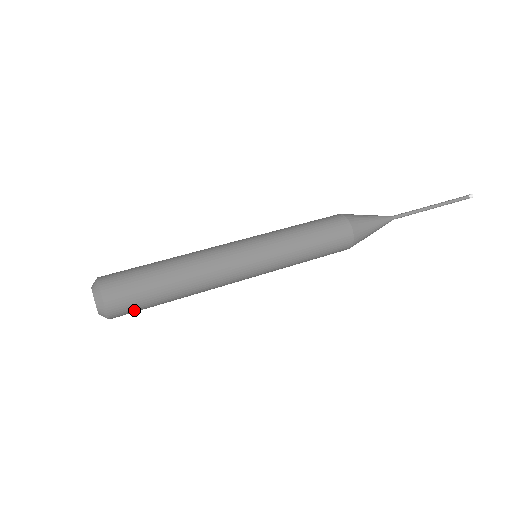
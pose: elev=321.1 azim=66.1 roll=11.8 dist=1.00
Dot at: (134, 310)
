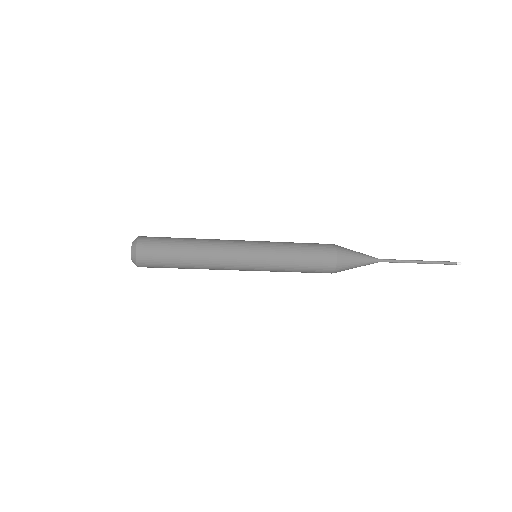
Dot at: (156, 243)
